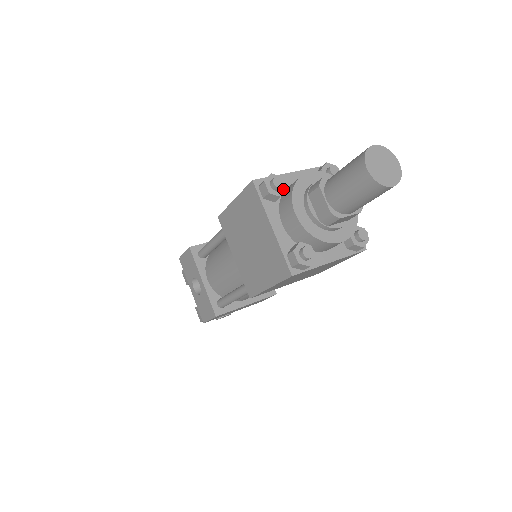
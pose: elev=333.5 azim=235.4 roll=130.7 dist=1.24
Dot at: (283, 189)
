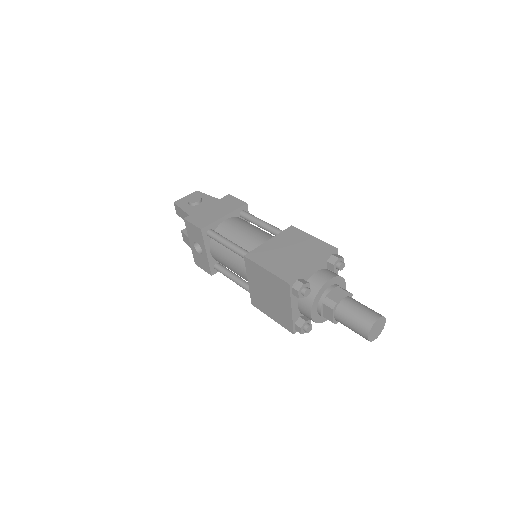
Dot at: occluded
